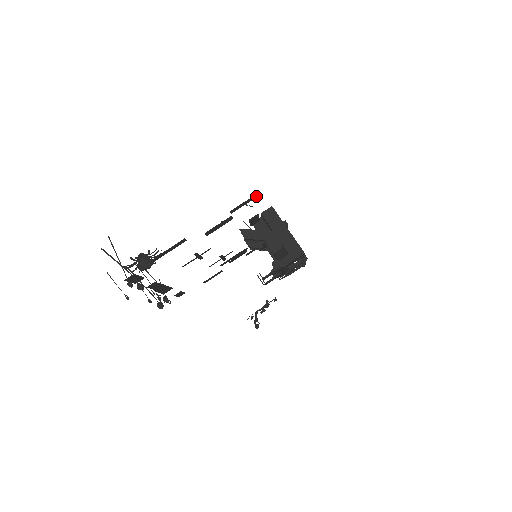
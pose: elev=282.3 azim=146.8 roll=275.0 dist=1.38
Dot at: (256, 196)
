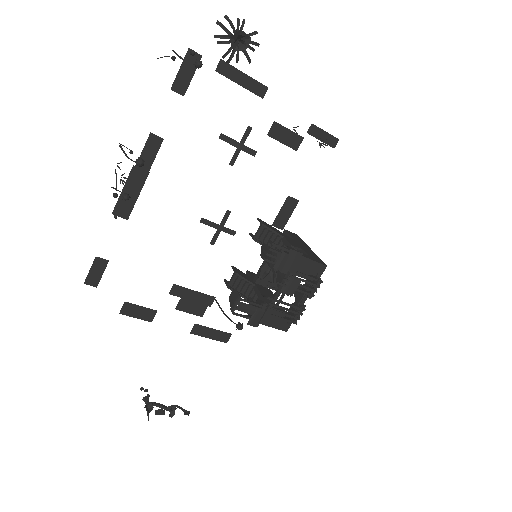
Dot at: (333, 145)
